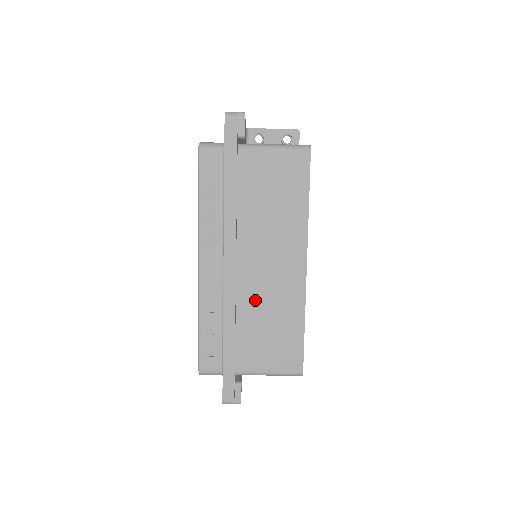
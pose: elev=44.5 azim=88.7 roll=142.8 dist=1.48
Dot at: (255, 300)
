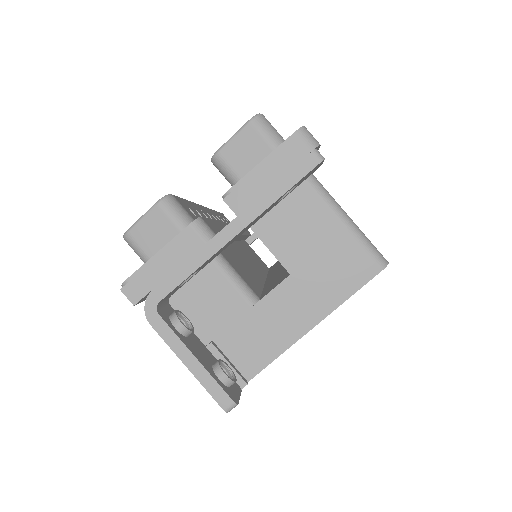
Dot at: occluded
